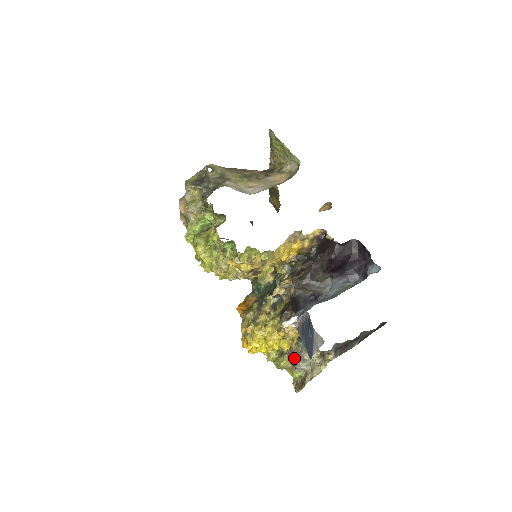
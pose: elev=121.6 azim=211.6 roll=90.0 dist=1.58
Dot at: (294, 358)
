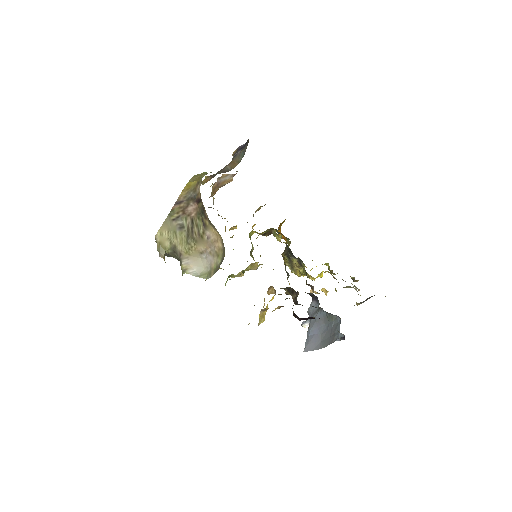
Dot at: occluded
